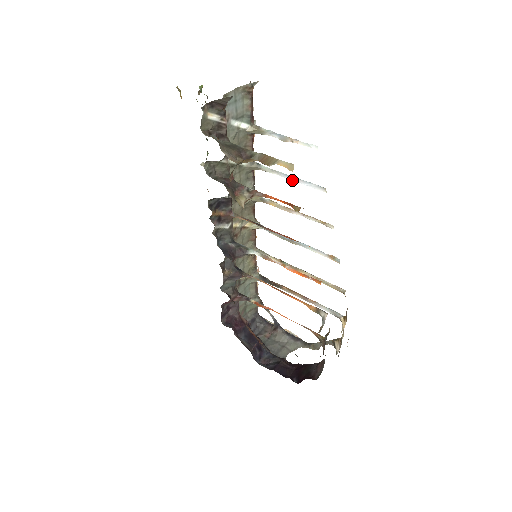
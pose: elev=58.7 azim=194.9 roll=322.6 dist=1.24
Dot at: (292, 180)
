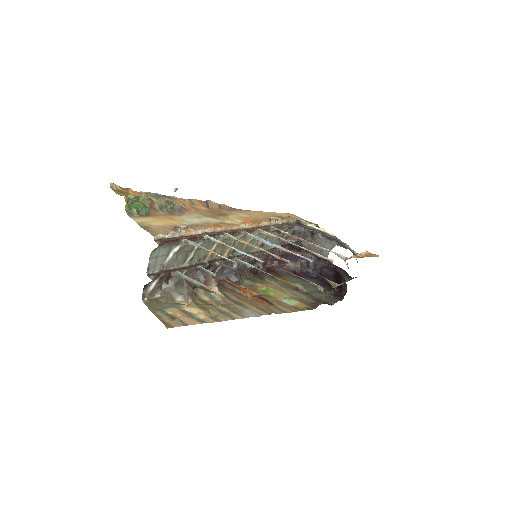
Dot at: (238, 251)
